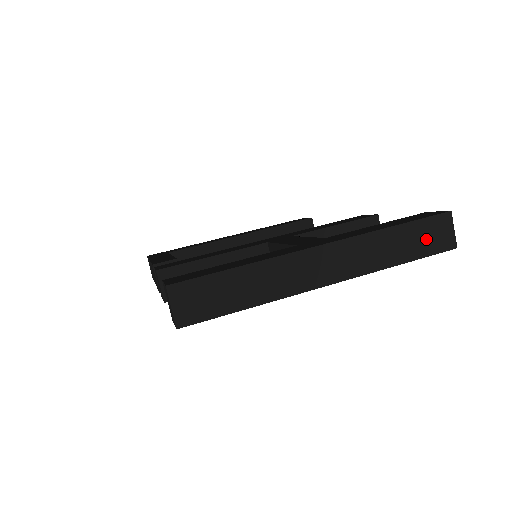
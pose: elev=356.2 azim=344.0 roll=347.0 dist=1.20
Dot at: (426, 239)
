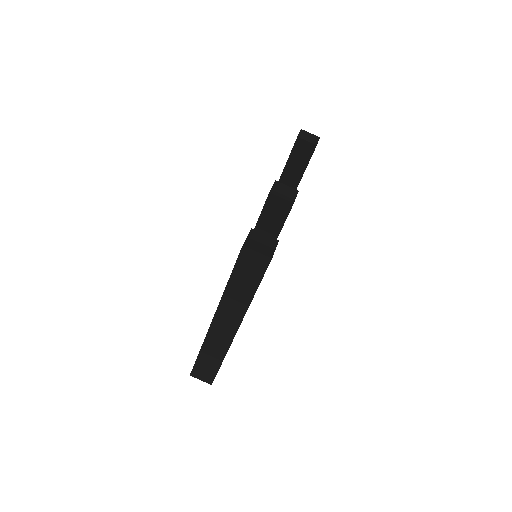
Dot at: (250, 272)
